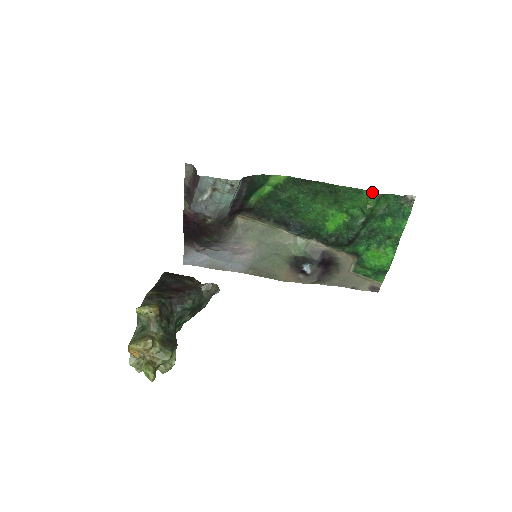
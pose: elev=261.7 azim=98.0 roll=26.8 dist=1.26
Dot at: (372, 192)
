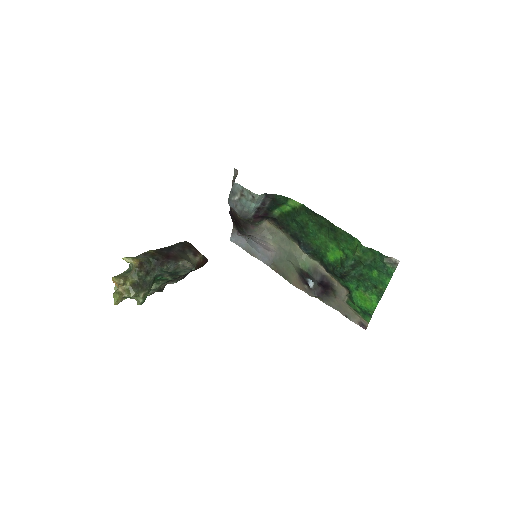
Dot at: occluded
